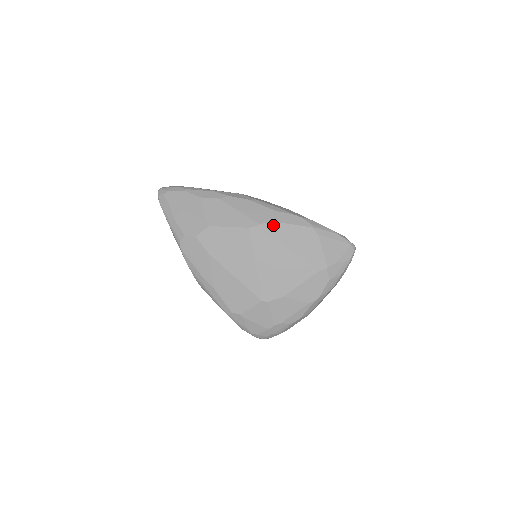
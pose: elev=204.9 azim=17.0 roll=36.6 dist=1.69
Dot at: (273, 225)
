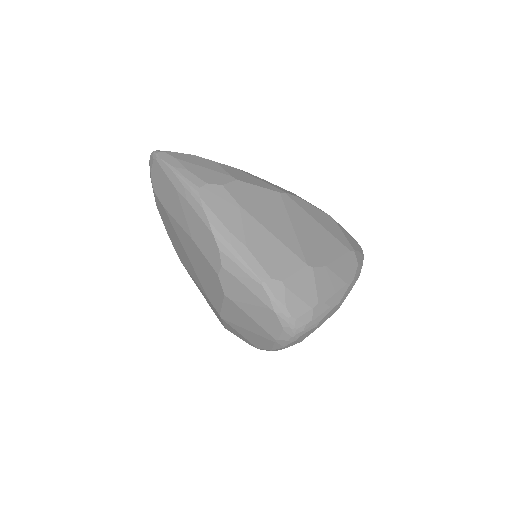
Dot at: (299, 199)
